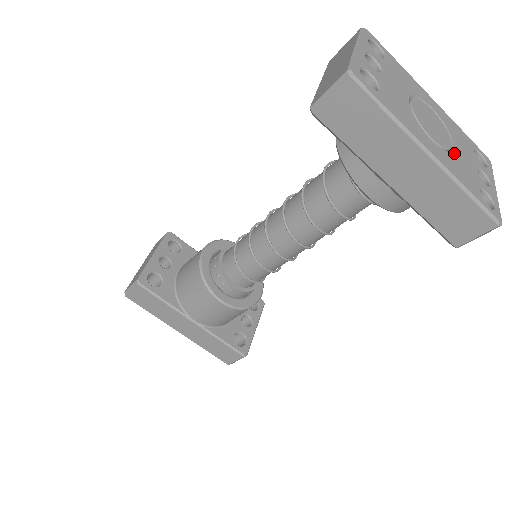
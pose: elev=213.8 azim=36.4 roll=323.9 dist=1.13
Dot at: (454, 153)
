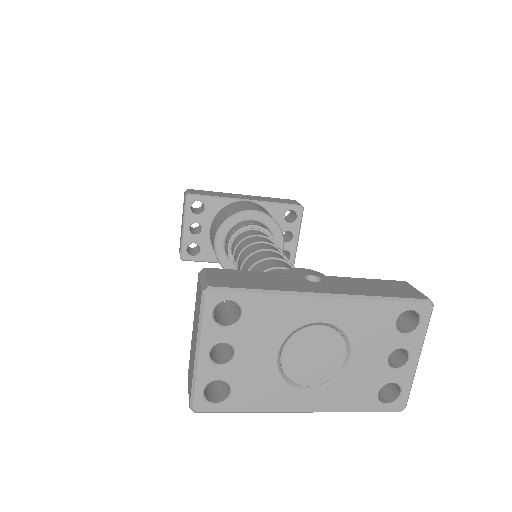
Dot at: (346, 372)
